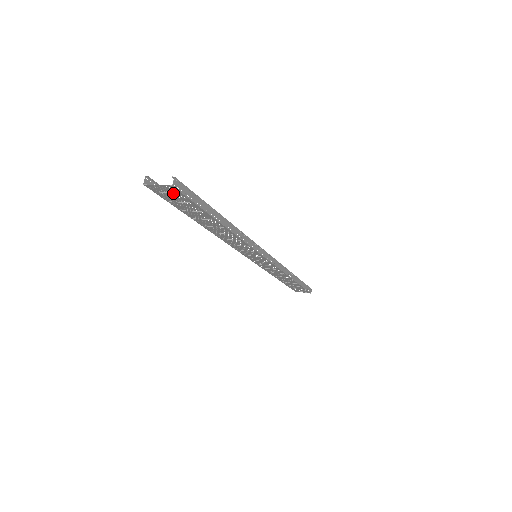
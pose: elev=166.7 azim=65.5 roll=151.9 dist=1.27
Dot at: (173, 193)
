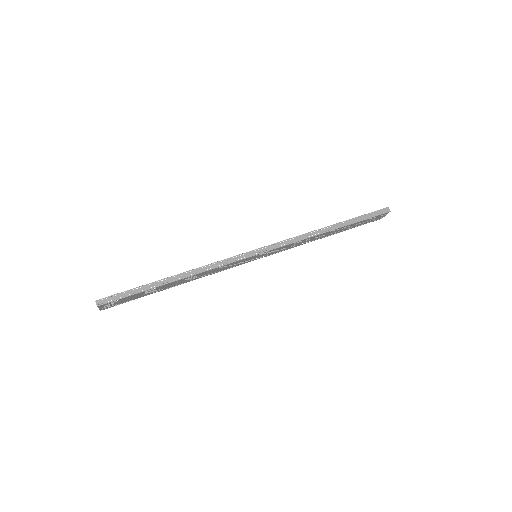
Dot at: (111, 303)
